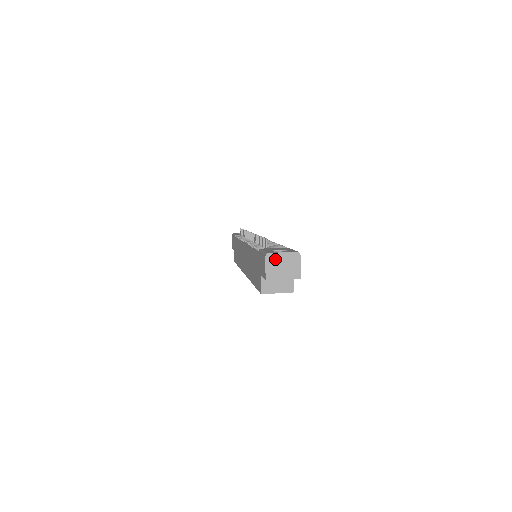
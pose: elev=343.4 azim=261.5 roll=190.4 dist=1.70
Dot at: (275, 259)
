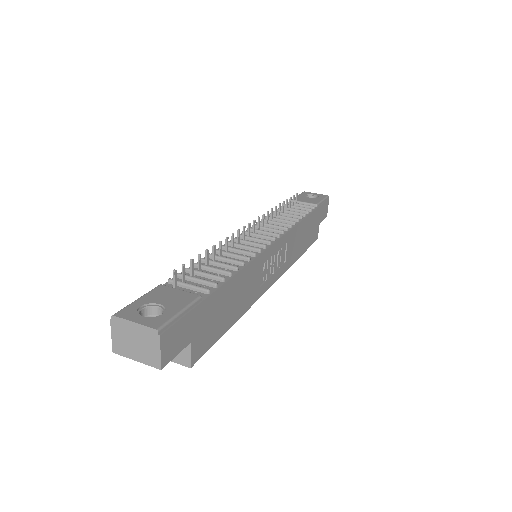
Dot at: (124, 328)
